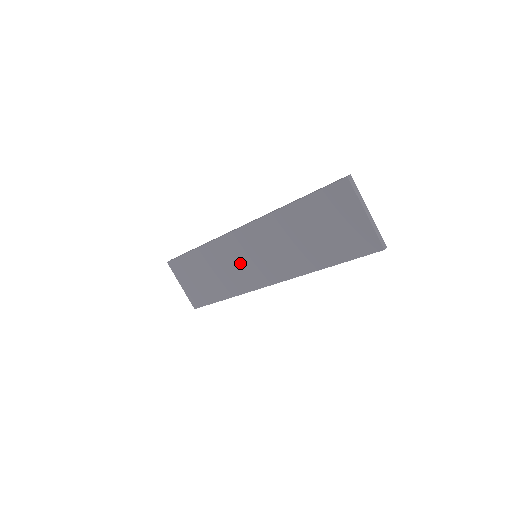
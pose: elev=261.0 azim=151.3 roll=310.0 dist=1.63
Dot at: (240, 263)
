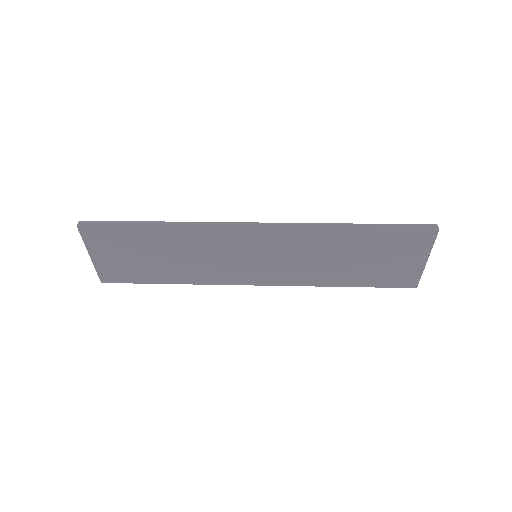
Dot at: (228, 259)
